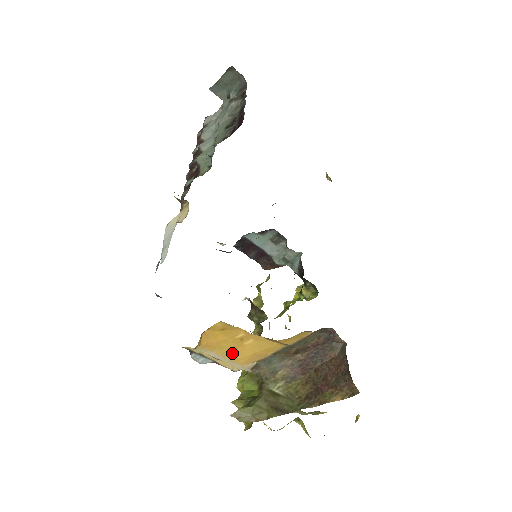
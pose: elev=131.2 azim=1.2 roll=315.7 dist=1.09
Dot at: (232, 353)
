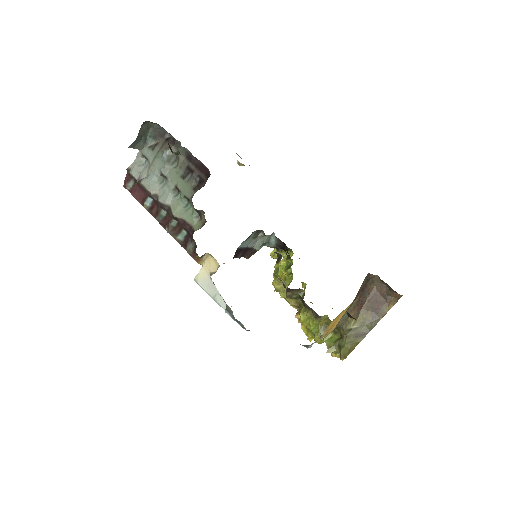
Dot at: (333, 327)
